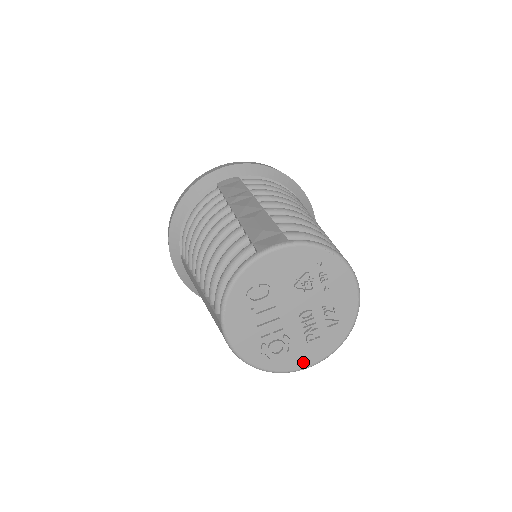
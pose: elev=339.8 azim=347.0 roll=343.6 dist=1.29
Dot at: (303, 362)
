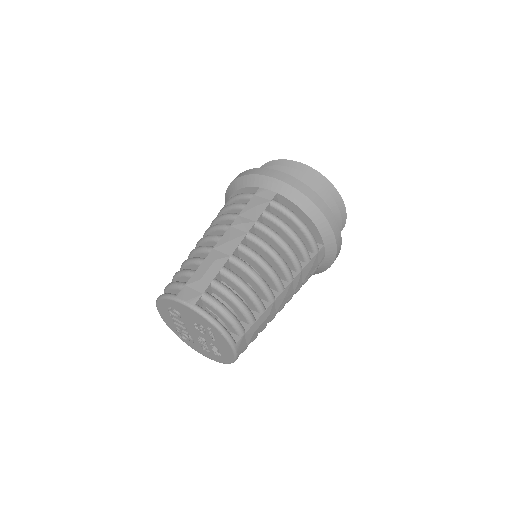
Dot at: (201, 352)
